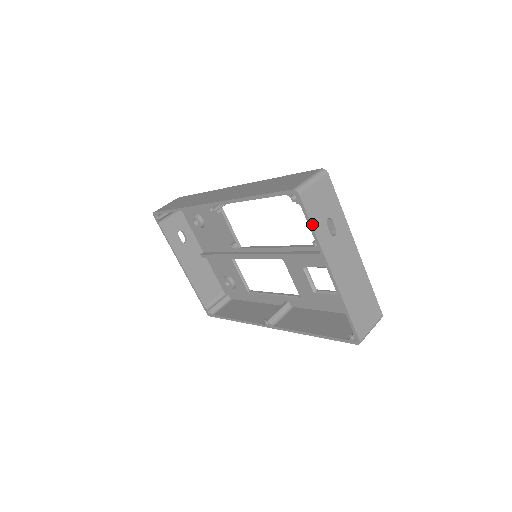
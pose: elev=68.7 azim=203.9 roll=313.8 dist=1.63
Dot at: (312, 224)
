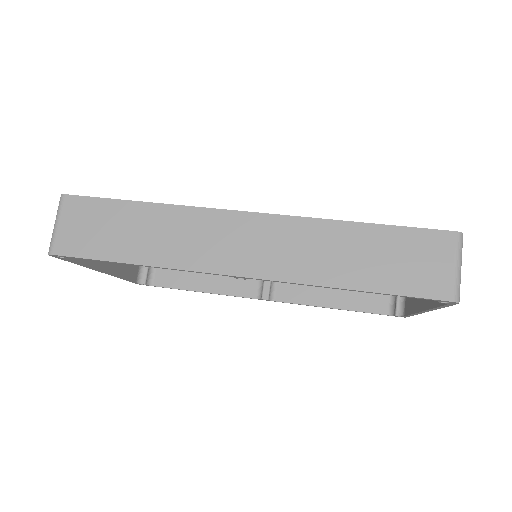
Dot at: (445, 306)
